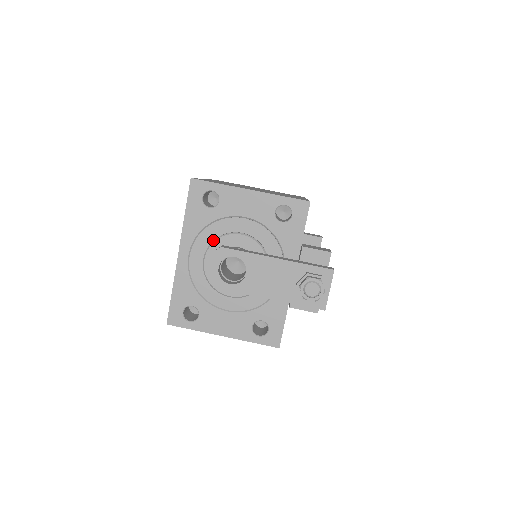
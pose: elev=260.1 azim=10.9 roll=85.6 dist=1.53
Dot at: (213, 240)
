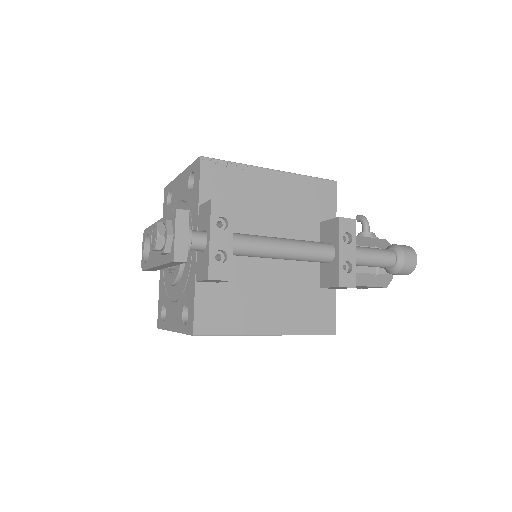
Dot at: occluded
